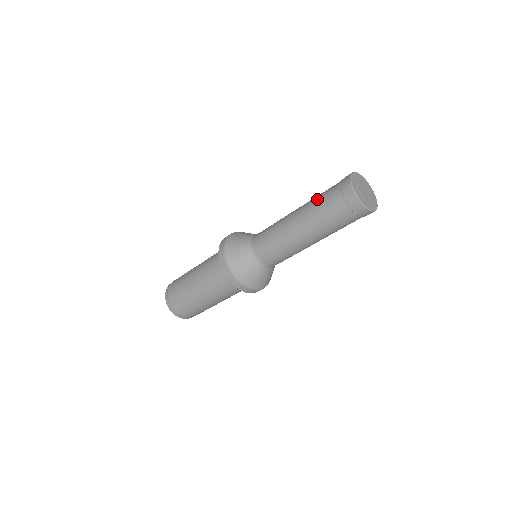
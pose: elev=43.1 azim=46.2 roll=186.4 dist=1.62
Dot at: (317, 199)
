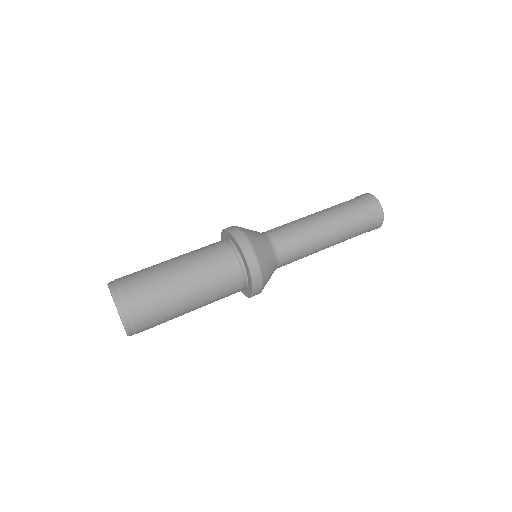
Dot at: (345, 208)
